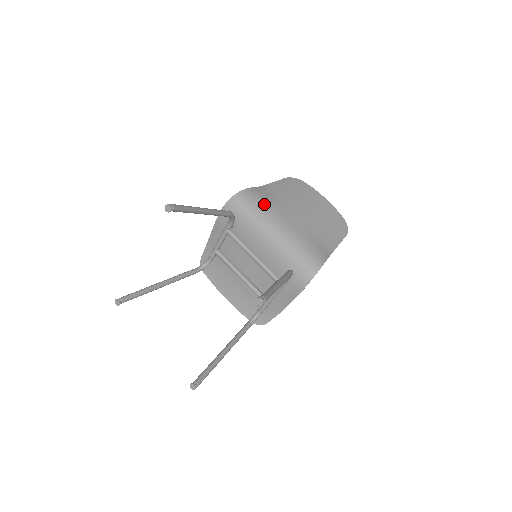
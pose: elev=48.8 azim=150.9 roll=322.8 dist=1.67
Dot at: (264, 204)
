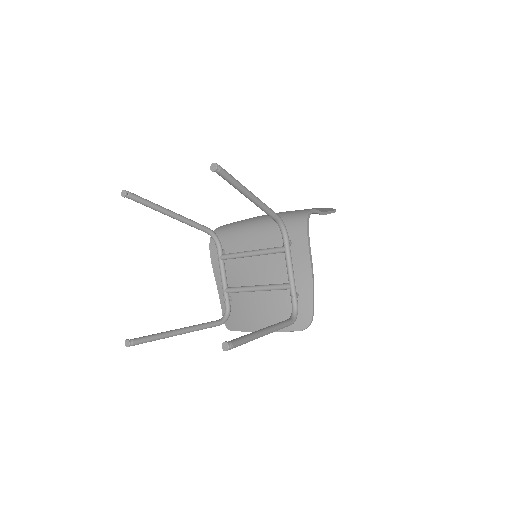
Dot at: (241, 220)
